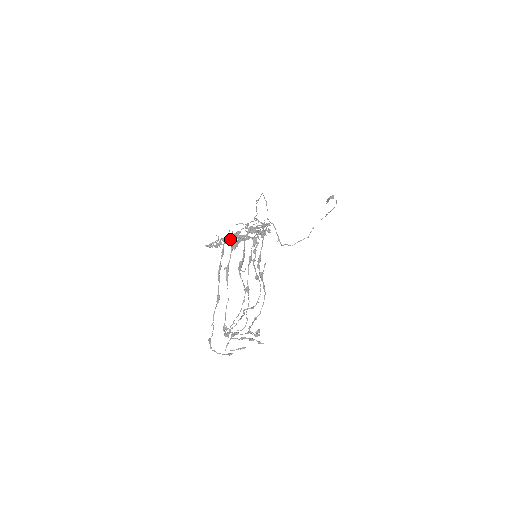
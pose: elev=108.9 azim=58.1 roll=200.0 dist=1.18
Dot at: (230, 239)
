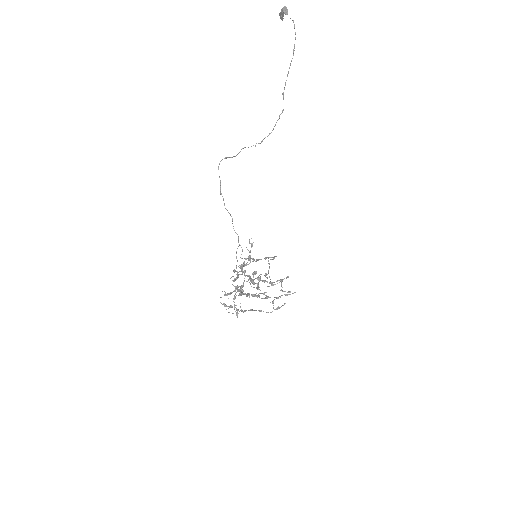
Dot at: (235, 298)
